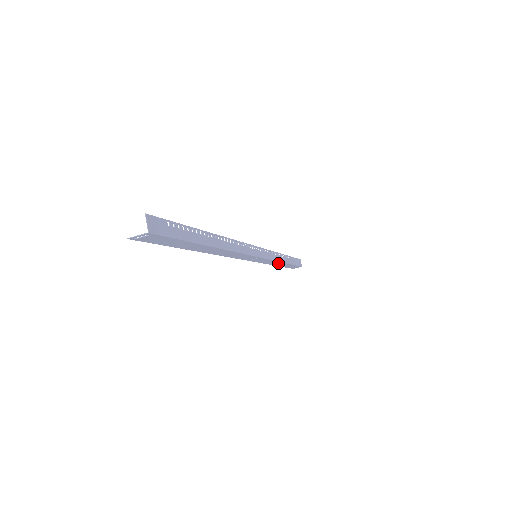
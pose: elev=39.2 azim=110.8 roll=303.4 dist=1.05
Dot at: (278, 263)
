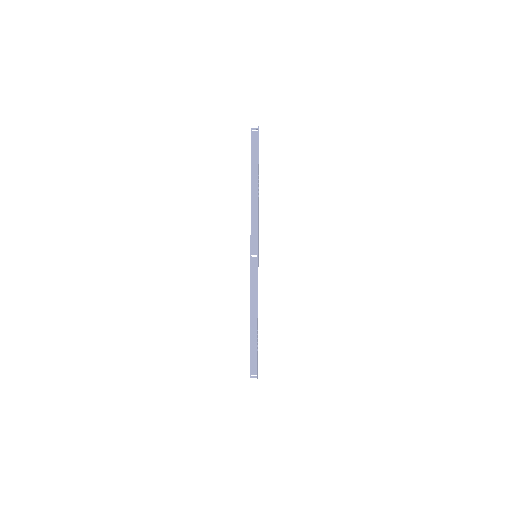
Dot at: (255, 200)
